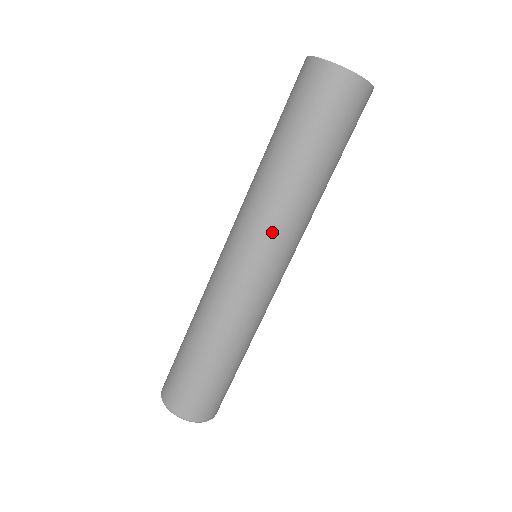
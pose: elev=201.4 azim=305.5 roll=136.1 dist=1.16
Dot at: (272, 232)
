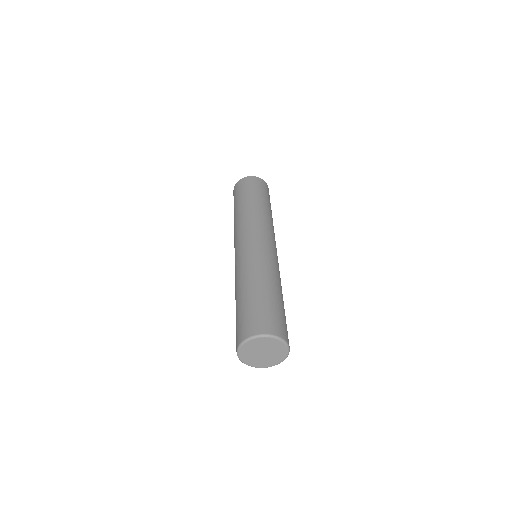
Dot at: (270, 230)
